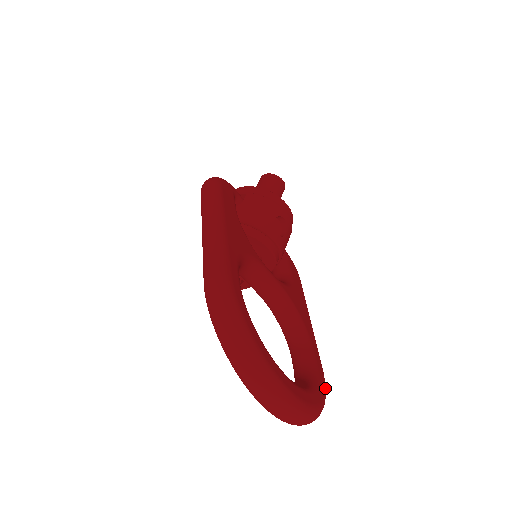
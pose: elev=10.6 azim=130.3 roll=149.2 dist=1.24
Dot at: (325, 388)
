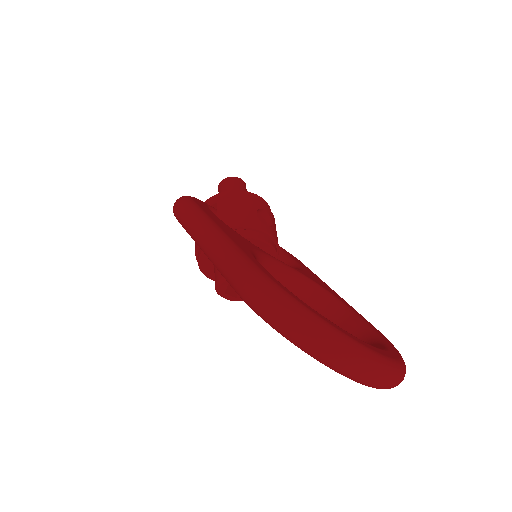
Dot at: (392, 344)
